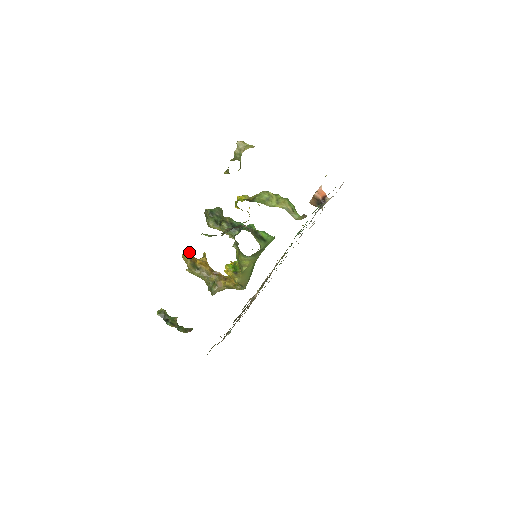
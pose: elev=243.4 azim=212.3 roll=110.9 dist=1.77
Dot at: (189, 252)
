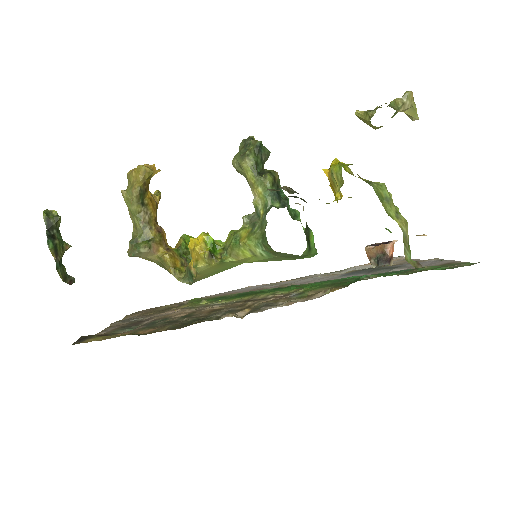
Dot at: (153, 171)
